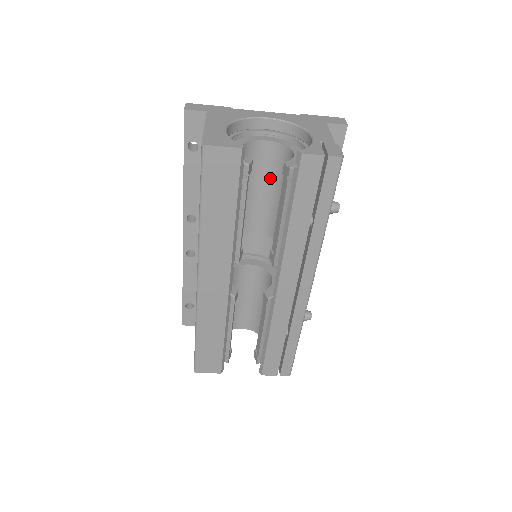
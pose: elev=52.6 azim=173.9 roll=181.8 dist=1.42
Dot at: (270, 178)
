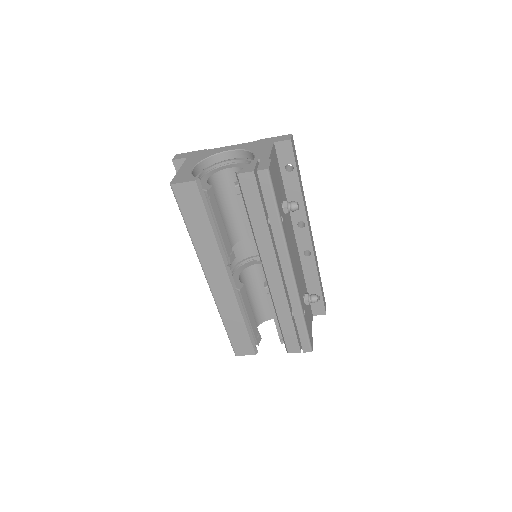
Dot at: occluded
